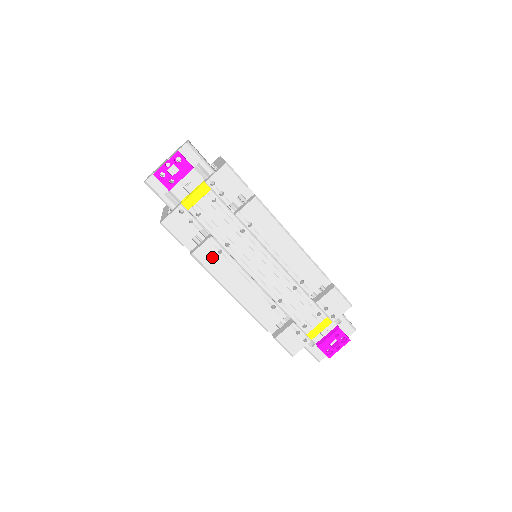
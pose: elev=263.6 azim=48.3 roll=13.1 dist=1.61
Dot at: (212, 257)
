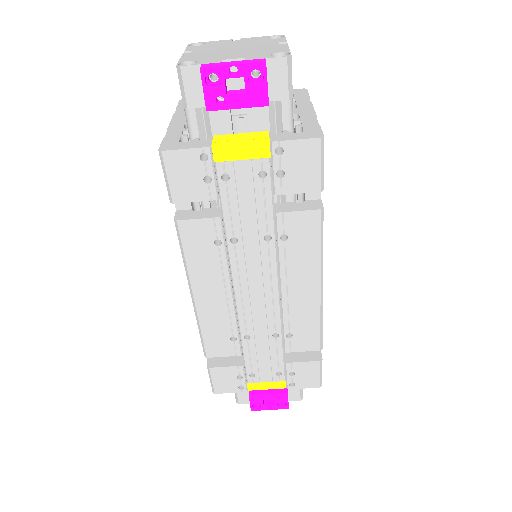
Dot at: (202, 242)
